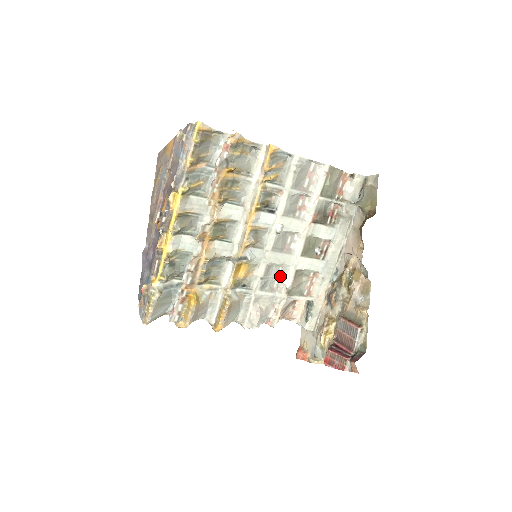
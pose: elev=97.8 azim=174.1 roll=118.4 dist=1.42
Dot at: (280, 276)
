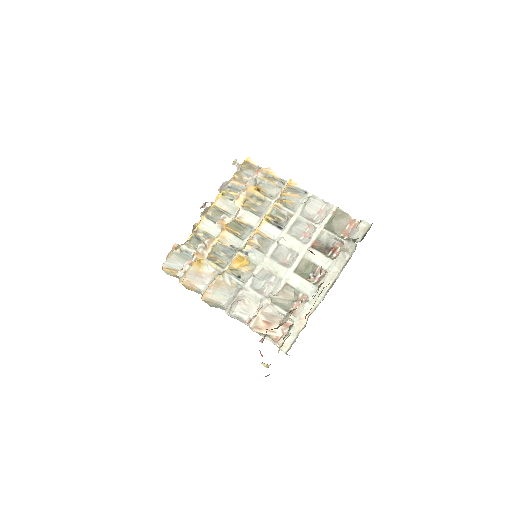
Dot at: (272, 284)
